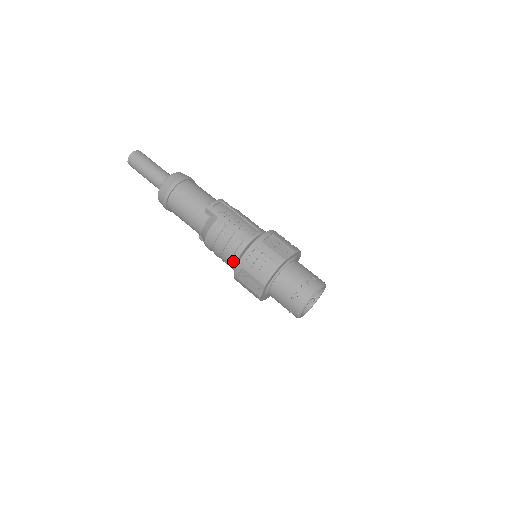
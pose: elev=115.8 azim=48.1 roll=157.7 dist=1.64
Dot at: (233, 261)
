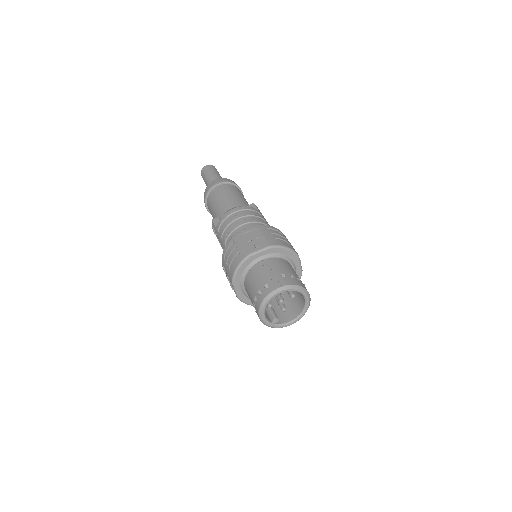
Dot at: occluded
